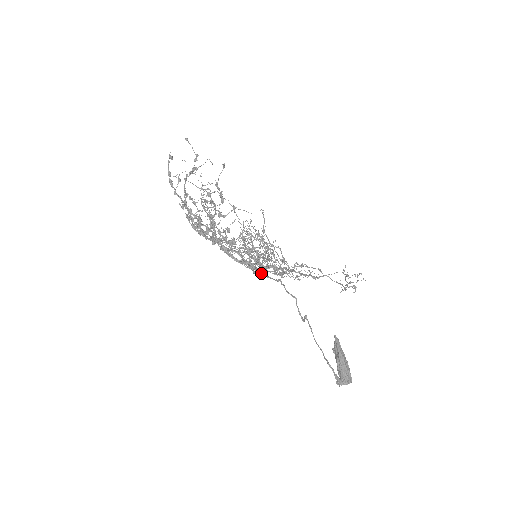
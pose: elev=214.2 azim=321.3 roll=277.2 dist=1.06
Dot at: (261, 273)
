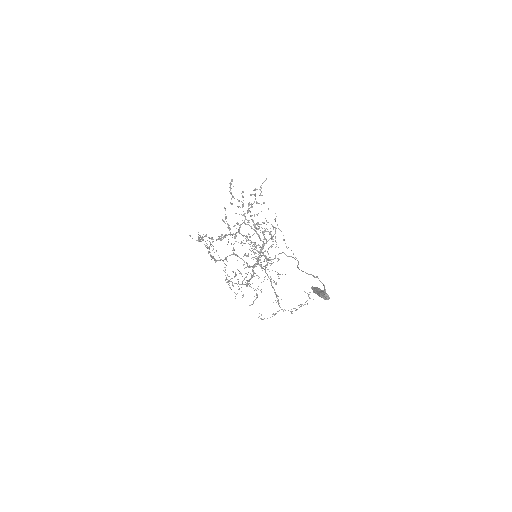
Dot at: (254, 272)
